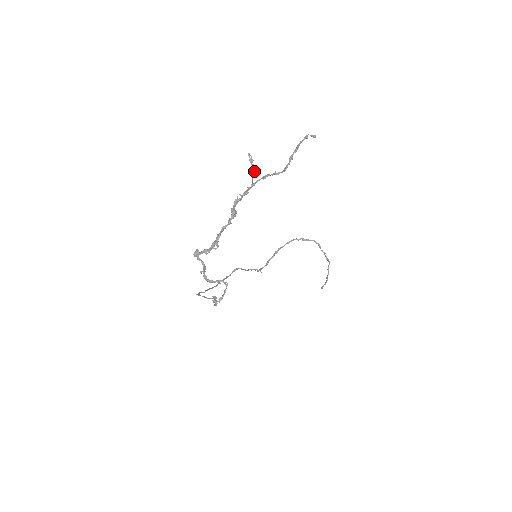
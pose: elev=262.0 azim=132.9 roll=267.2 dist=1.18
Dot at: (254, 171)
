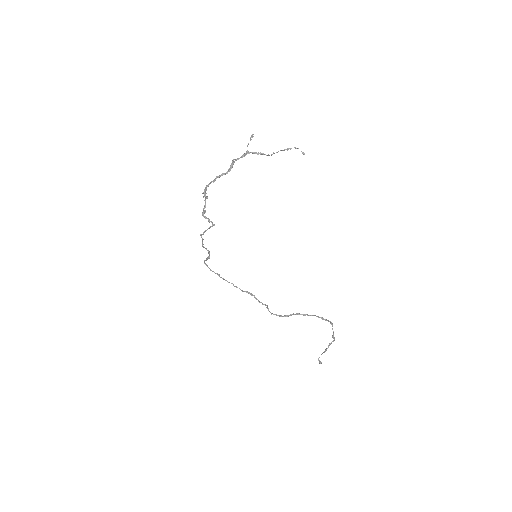
Dot at: occluded
